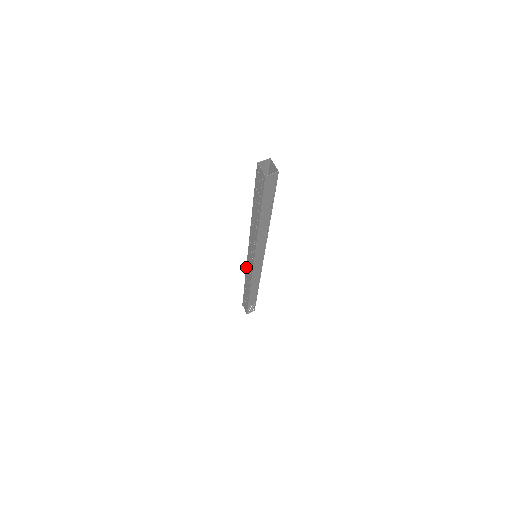
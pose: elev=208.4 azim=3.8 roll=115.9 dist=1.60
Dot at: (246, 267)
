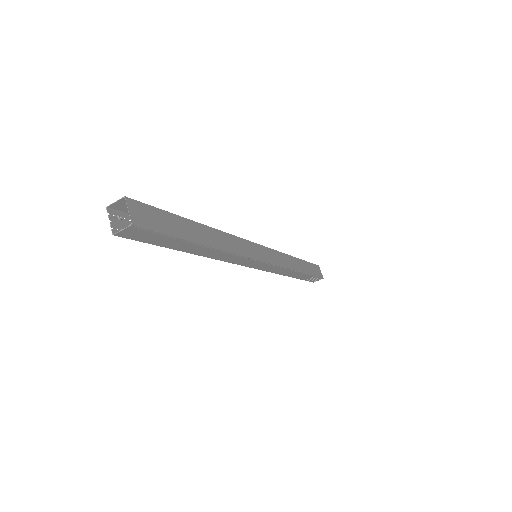
Dot at: occluded
